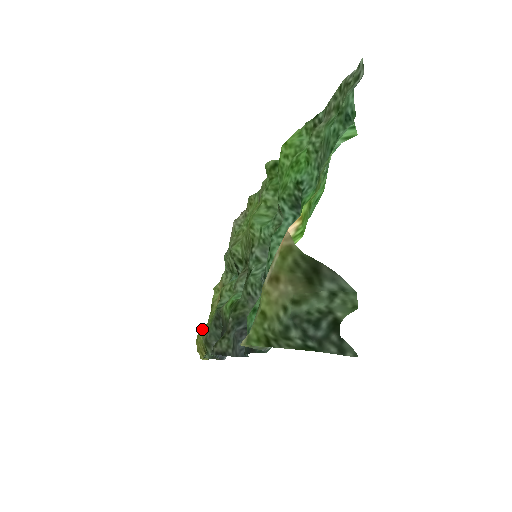
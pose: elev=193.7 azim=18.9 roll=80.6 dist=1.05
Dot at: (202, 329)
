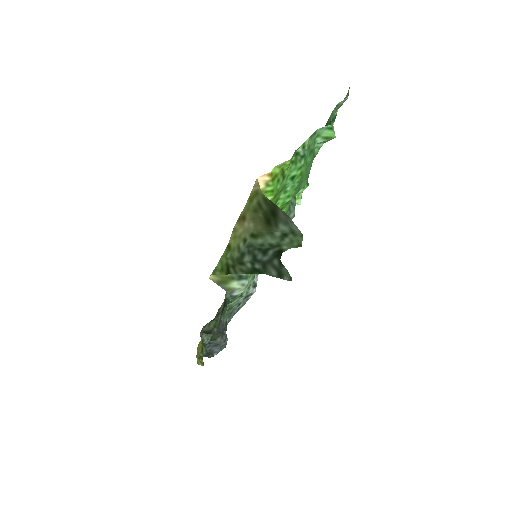
Dot at: occluded
